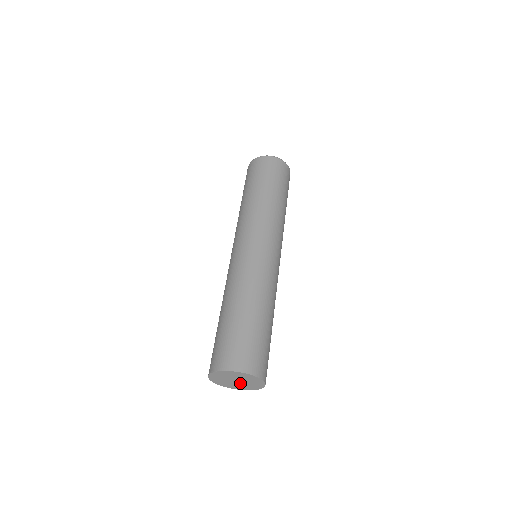
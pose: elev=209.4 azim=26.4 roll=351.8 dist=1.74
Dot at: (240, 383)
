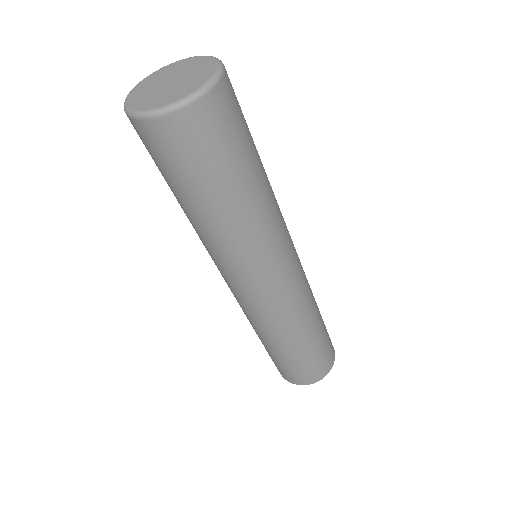
Dot at: occluded
